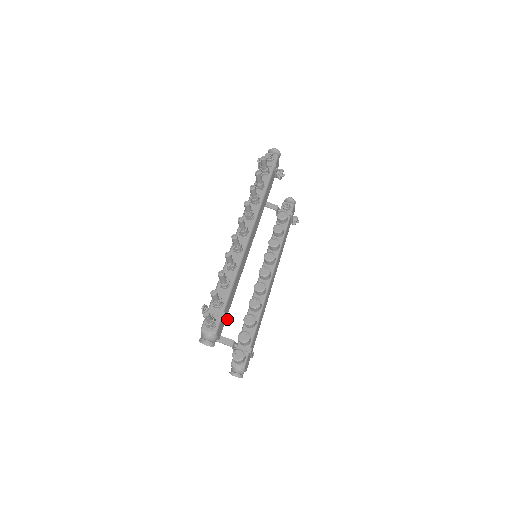
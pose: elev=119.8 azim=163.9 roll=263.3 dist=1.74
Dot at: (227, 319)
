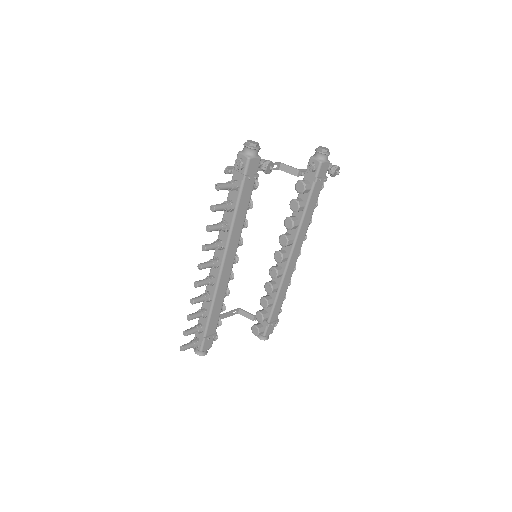
Dot at: (213, 337)
